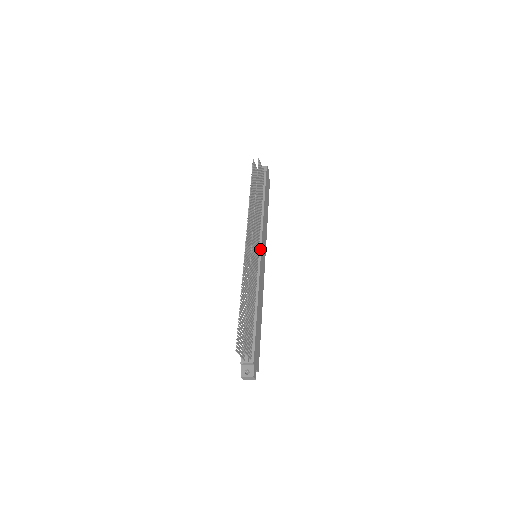
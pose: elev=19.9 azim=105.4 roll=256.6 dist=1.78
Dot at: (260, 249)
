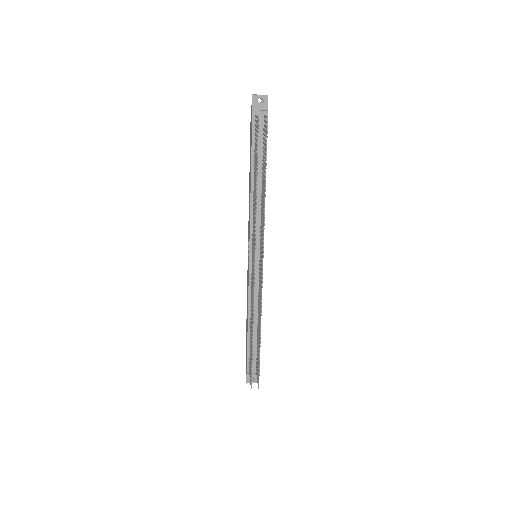
Dot at: occluded
